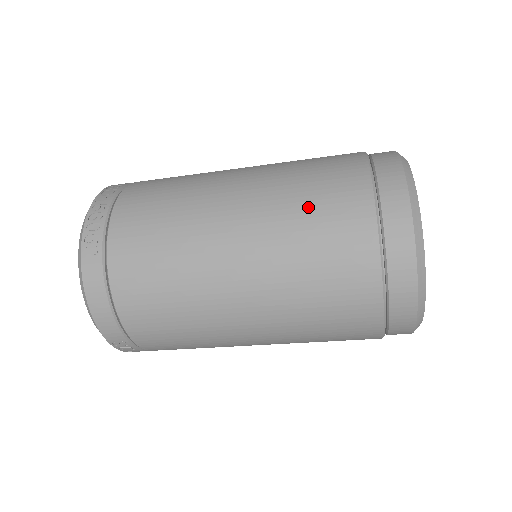
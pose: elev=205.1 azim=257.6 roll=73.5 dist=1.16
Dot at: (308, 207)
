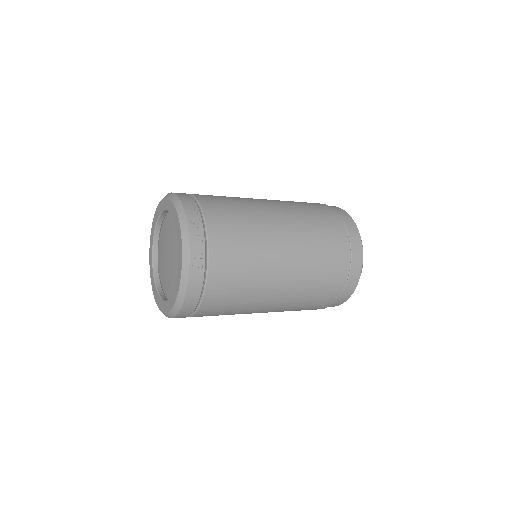
Dot at: (322, 260)
